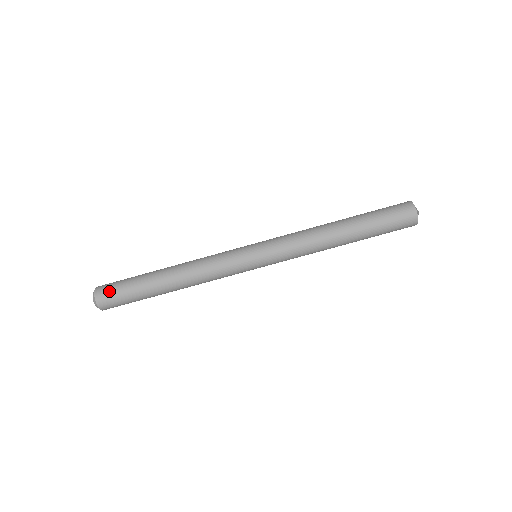
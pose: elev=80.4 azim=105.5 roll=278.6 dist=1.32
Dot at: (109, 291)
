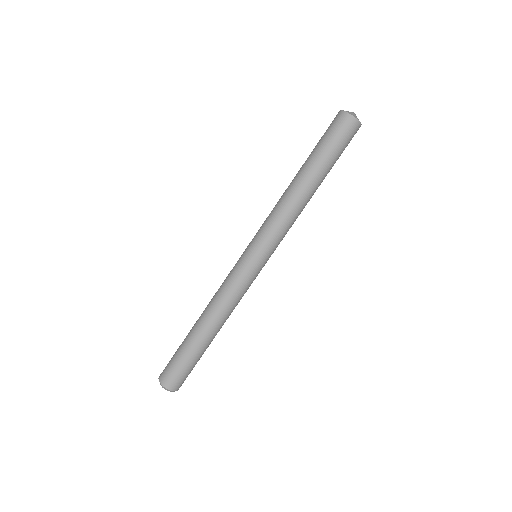
Dot at: (174, 377)
